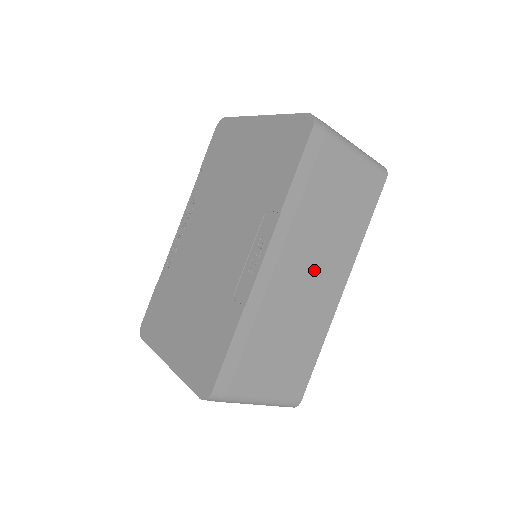
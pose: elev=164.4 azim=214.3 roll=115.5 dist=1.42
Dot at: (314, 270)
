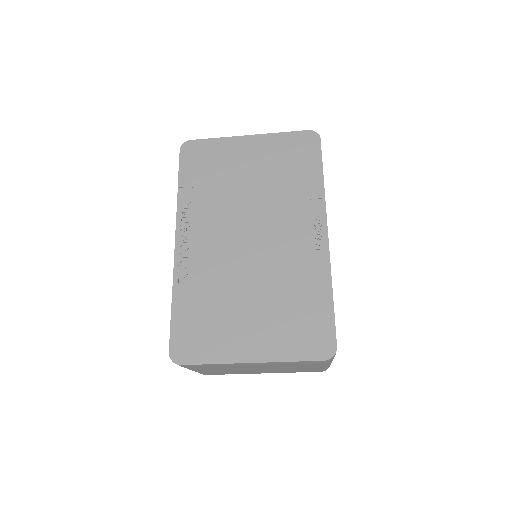
Dot at: occluded
